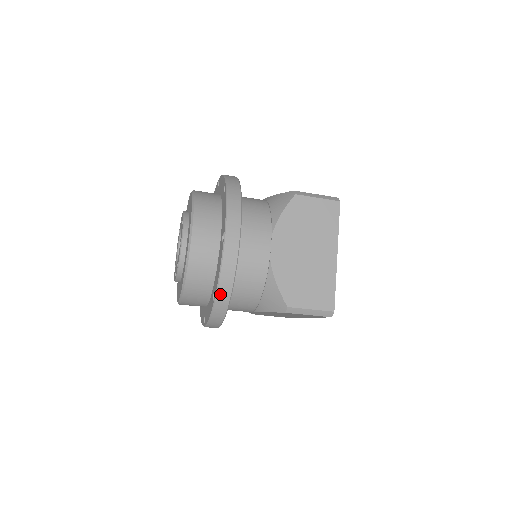
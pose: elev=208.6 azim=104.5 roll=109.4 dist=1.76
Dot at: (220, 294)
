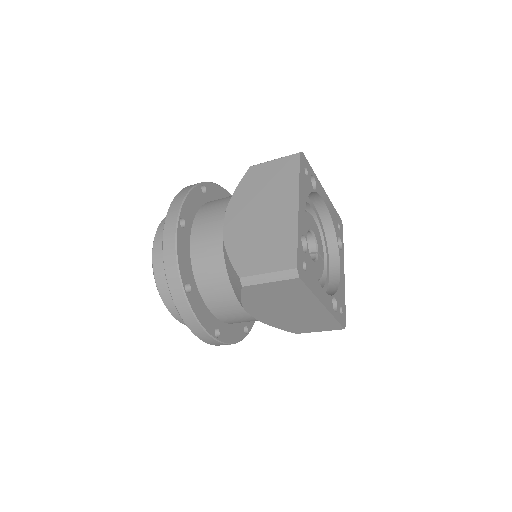
Dot at: (170, 282)
